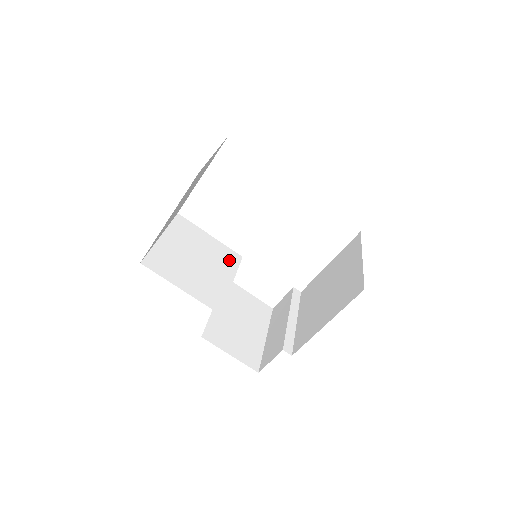
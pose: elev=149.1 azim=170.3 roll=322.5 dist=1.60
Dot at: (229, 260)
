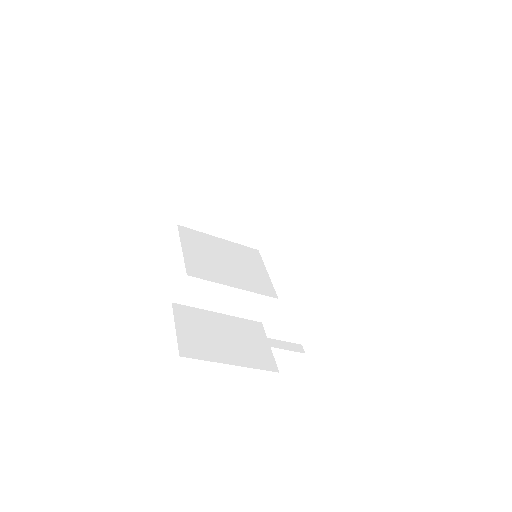
Dot at: (259, 286)
